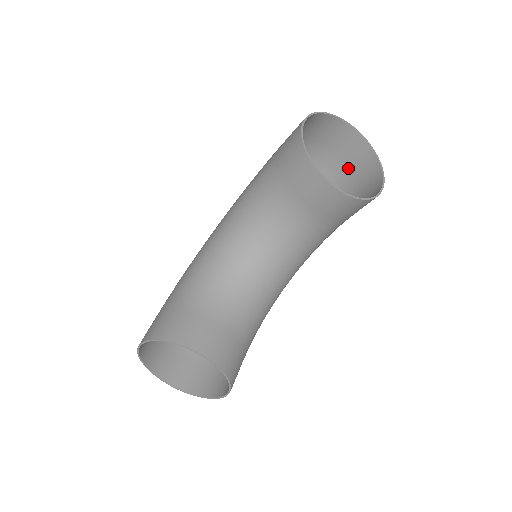
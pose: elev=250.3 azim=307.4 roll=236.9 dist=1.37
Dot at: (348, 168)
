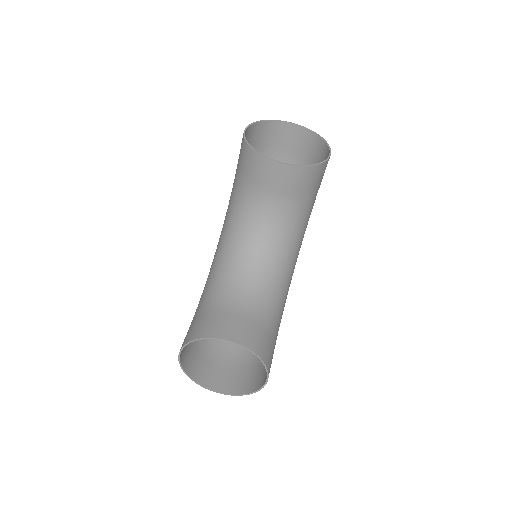
Dot at: (305, 158)
